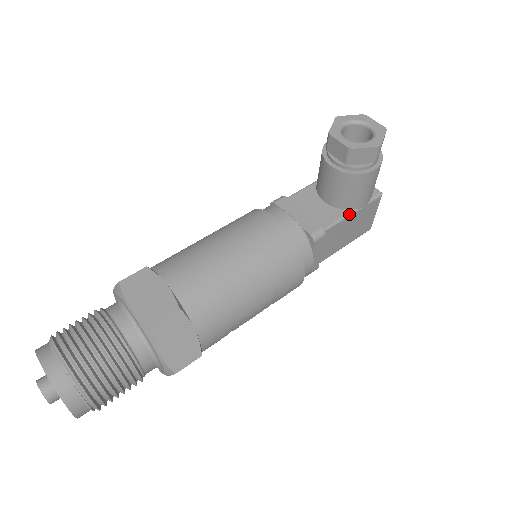
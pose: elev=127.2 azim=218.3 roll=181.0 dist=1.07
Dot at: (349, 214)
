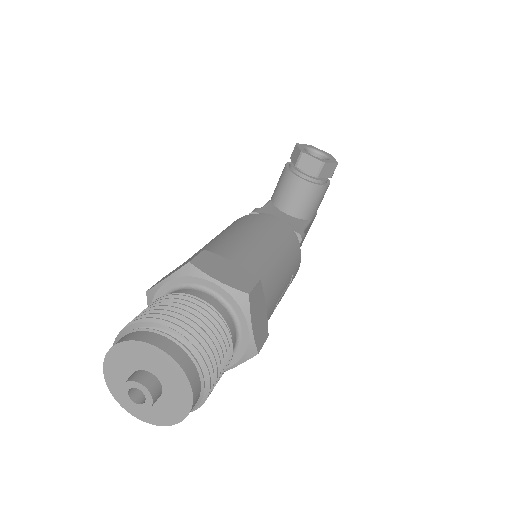
Dot at: (308, 223)
